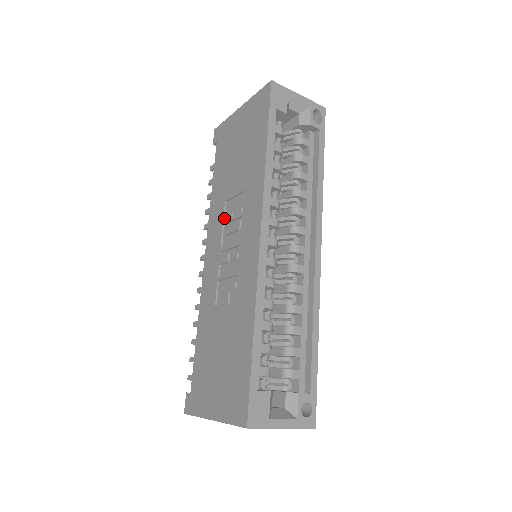
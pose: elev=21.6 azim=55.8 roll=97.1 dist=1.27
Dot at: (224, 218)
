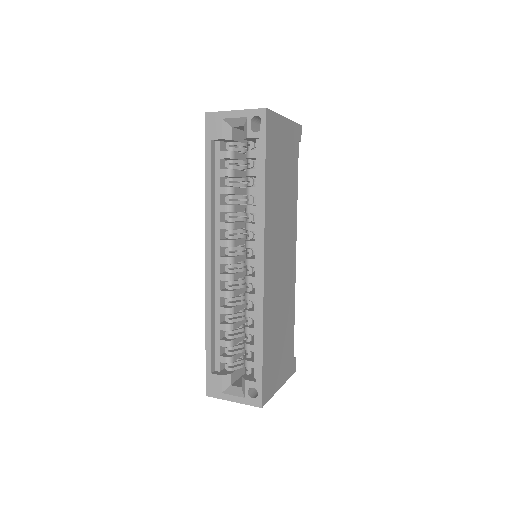
Dot at: occluded
